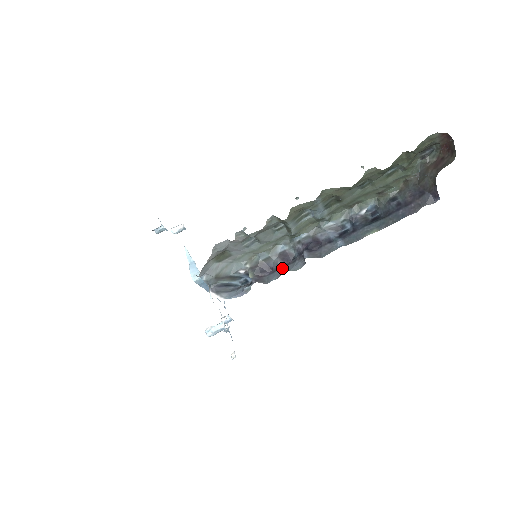
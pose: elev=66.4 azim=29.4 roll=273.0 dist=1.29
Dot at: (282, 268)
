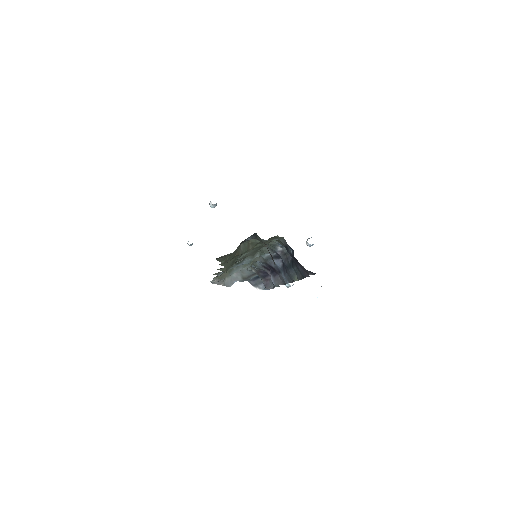
Dot at: occluded
